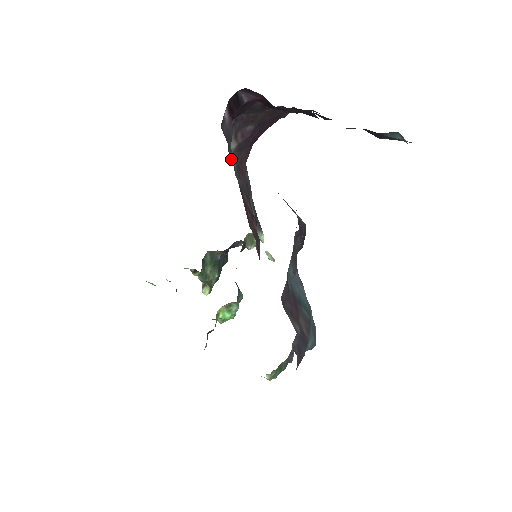
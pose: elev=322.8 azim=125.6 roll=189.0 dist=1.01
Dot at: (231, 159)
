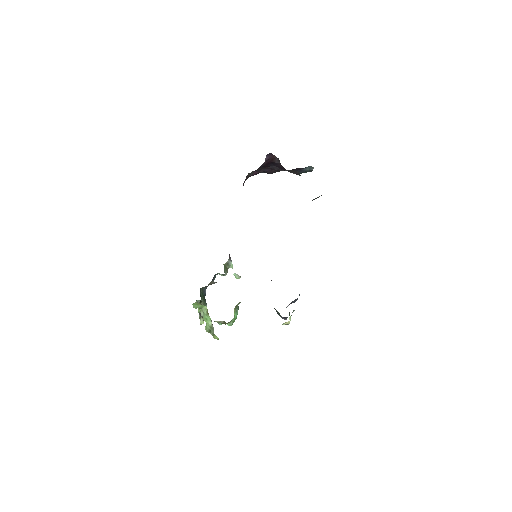
Dot at: occluded
